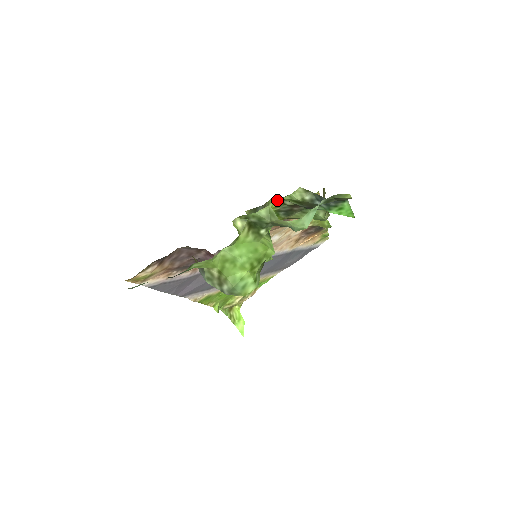
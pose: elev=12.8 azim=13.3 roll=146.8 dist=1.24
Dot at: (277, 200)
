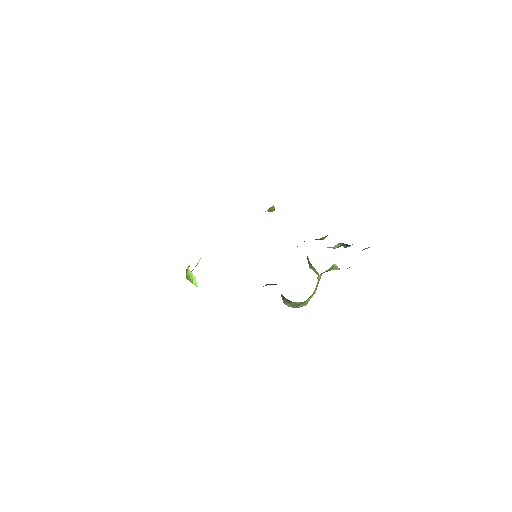
Dot at: occluded
